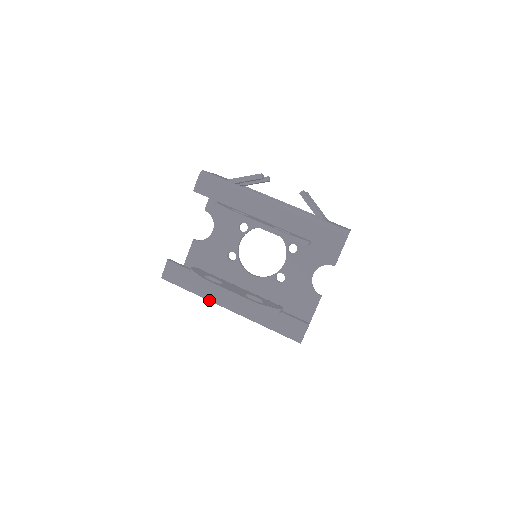
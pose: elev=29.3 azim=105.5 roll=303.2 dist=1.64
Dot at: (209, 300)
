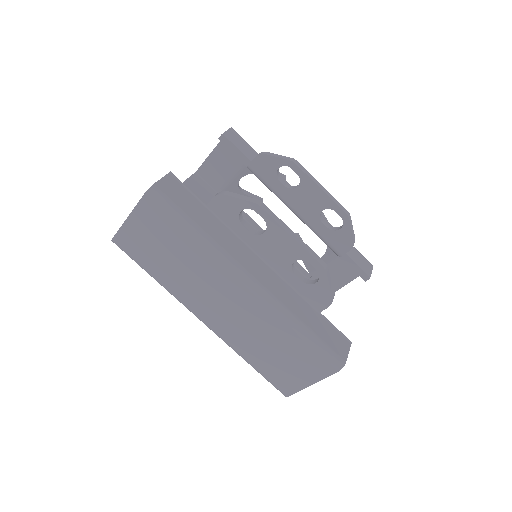
Dot at: (221, 255)
